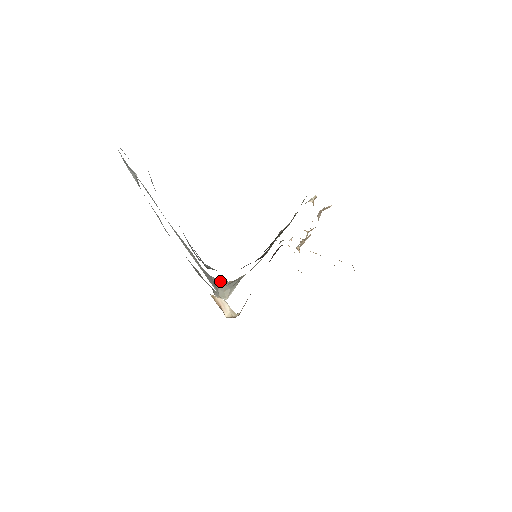
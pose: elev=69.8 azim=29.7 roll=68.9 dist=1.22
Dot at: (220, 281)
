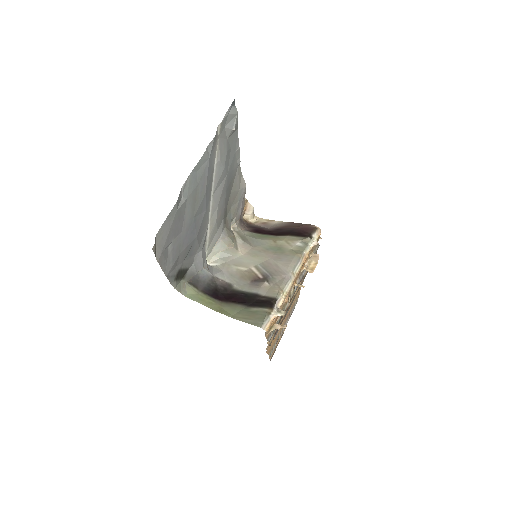
Dot at: (223, 243)
